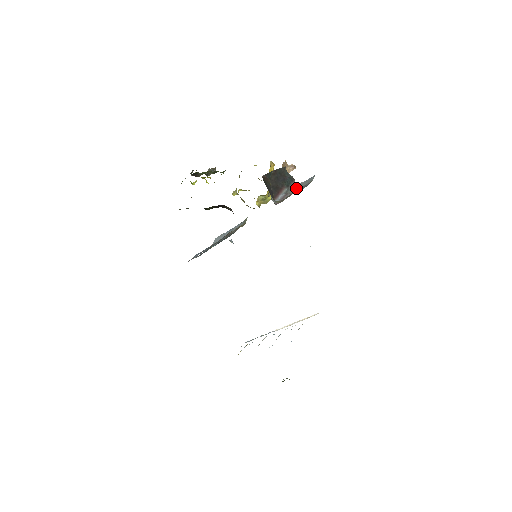
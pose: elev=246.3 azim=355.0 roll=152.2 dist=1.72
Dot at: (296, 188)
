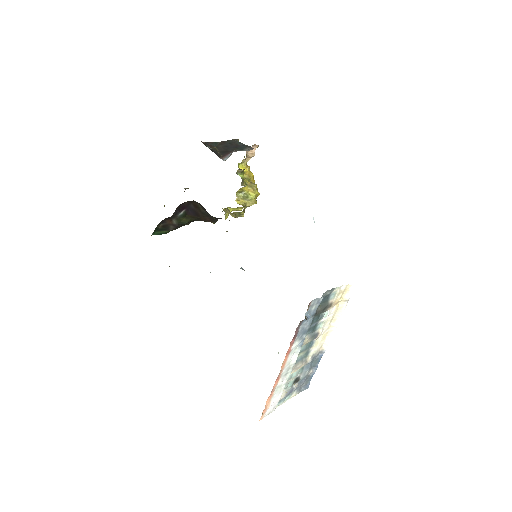
Dot at: occluded
